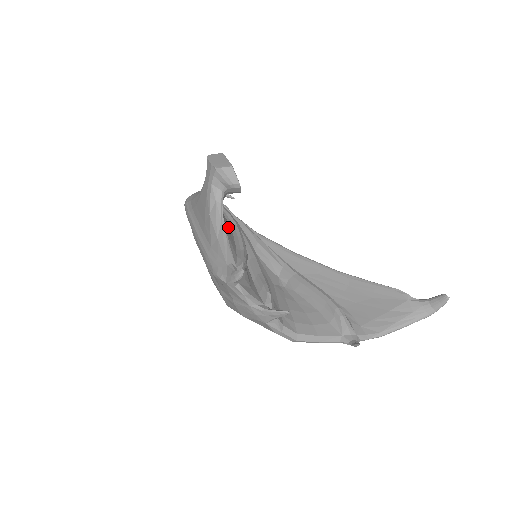
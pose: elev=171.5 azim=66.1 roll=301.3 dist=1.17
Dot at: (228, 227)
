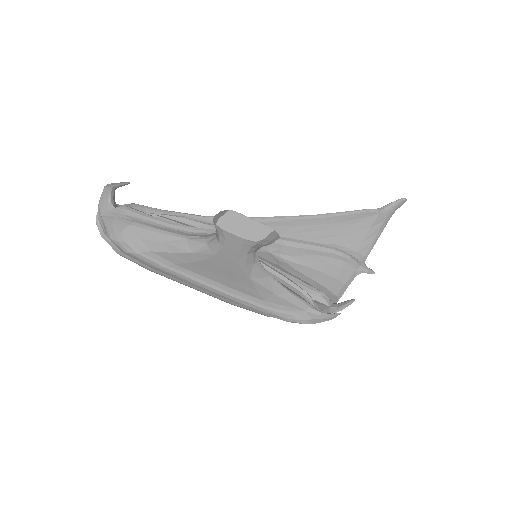
Dot at: occluded
